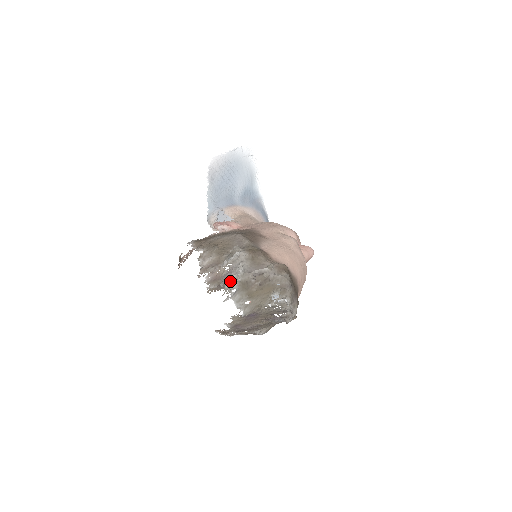
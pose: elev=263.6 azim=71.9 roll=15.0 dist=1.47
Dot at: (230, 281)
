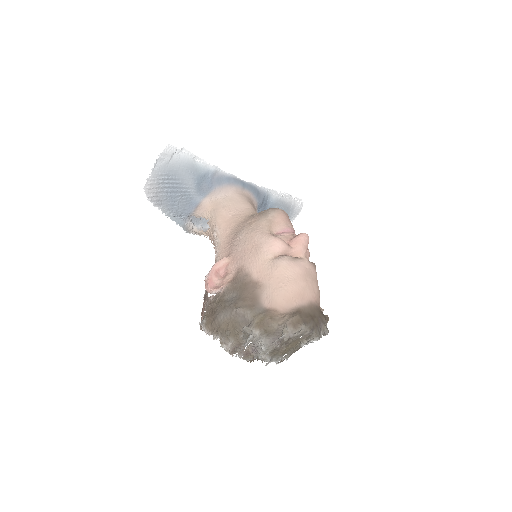
Dot at: (260, 356)
